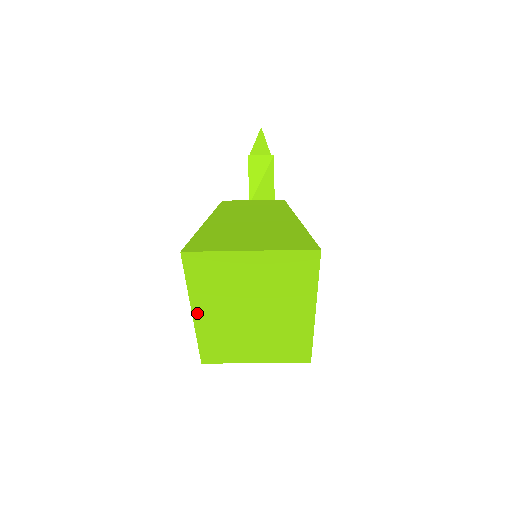
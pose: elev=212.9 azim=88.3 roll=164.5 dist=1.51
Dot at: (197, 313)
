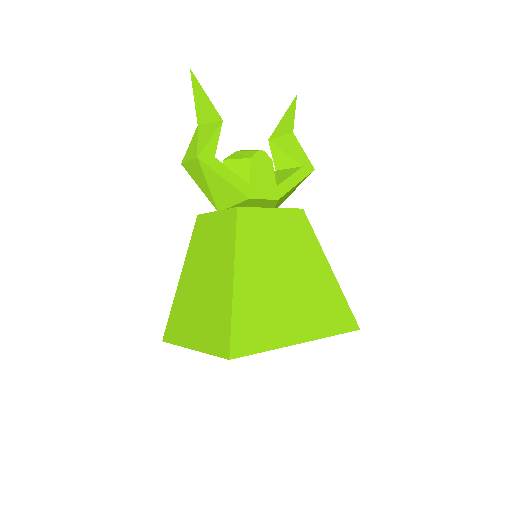
Dot at: occluded
